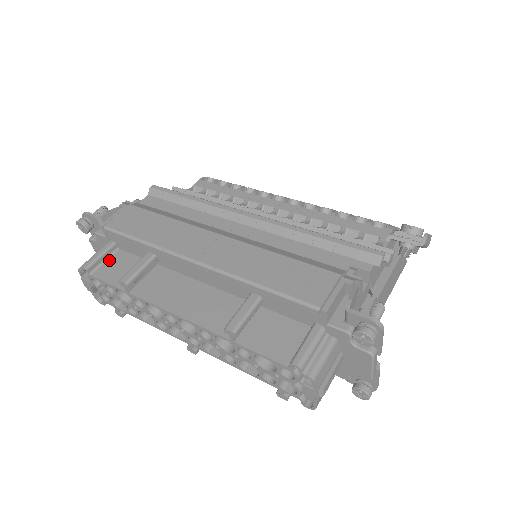
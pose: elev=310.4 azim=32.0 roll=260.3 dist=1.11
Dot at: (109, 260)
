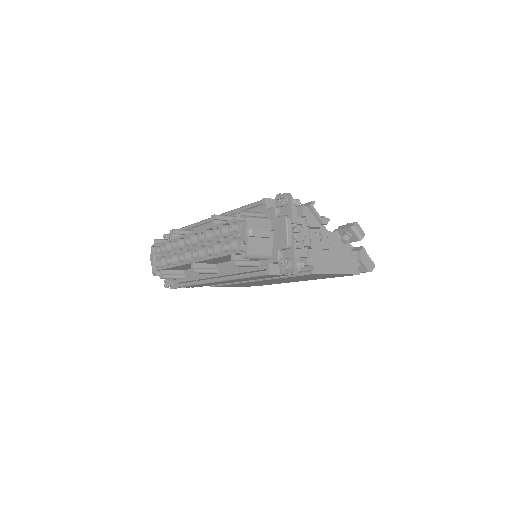
Dot at: occluded
